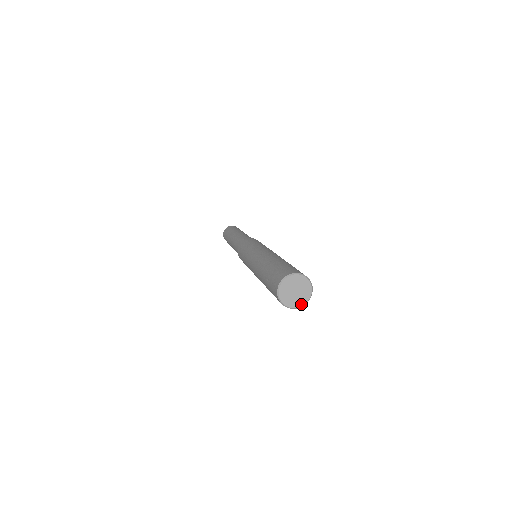
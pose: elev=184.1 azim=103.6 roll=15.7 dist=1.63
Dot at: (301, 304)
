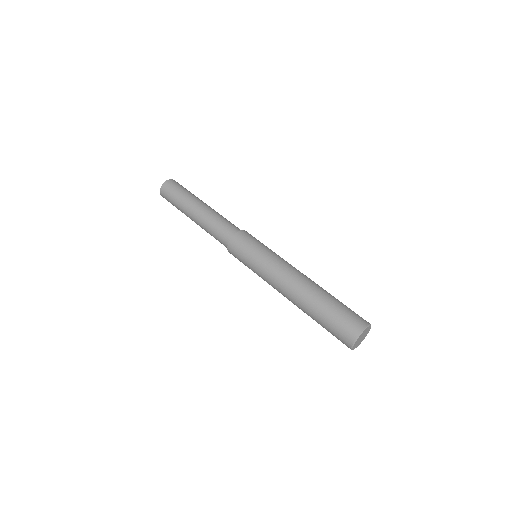
Dot at: occluded
